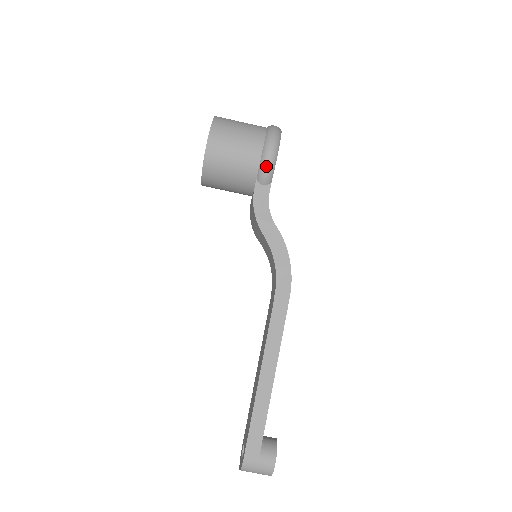
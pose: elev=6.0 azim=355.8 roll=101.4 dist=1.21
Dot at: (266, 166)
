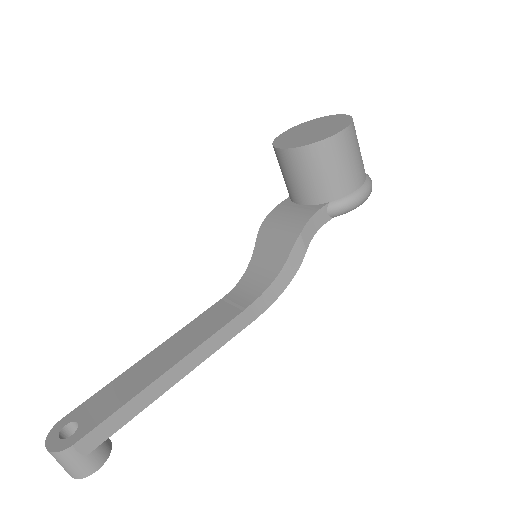
Dot at: (349, 204)
